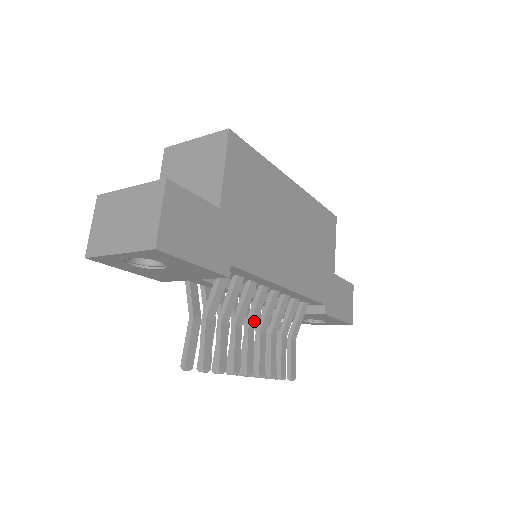
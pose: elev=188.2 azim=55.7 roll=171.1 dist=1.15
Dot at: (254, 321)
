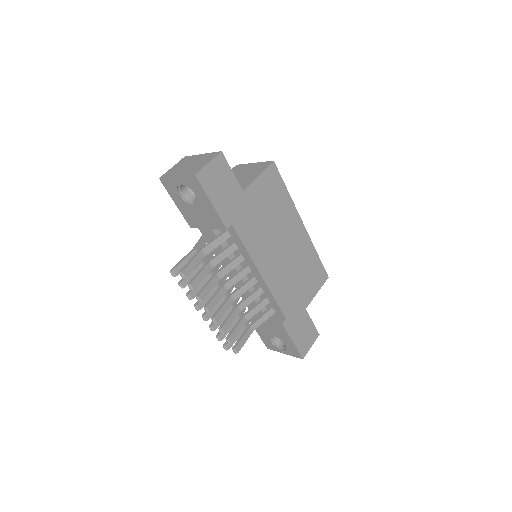
Dot at: (230, 284)
